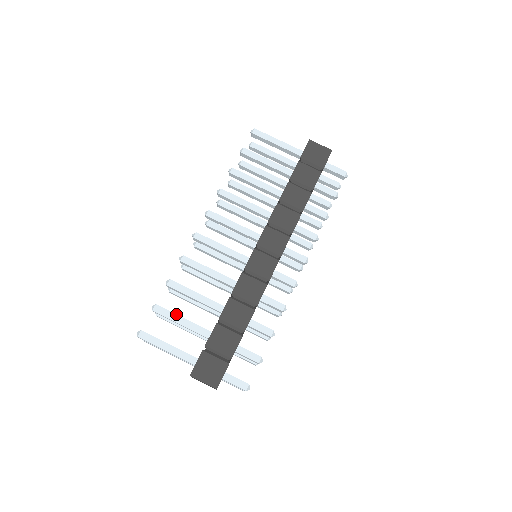
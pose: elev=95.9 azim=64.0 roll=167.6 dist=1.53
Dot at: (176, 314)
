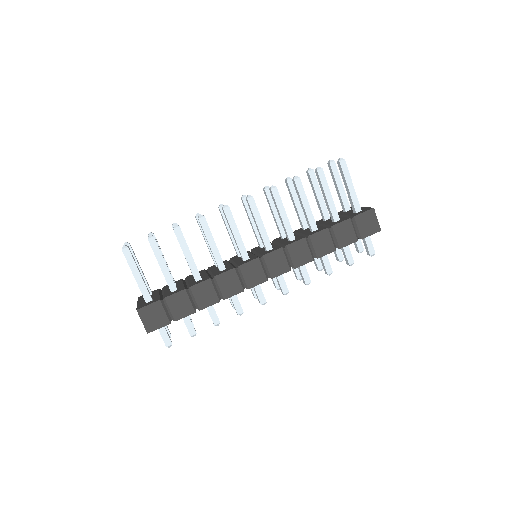
Dot at: occluded
